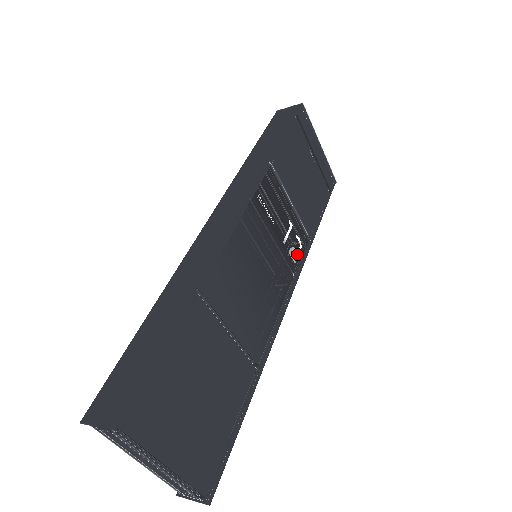
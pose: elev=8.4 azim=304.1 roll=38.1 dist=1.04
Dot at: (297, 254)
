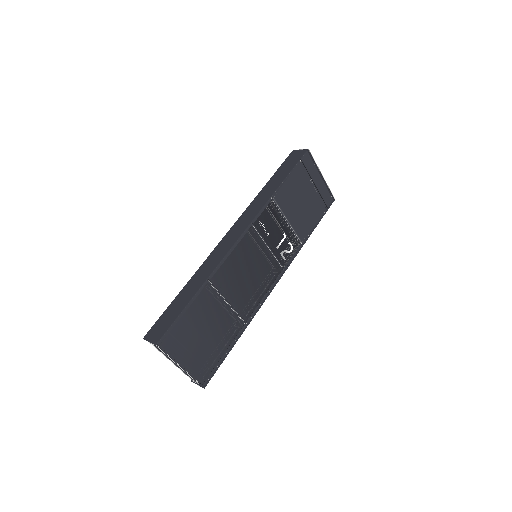
Dot at: (288, 254)
